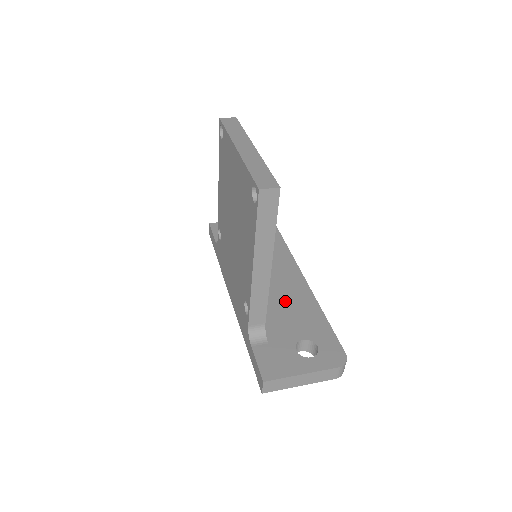
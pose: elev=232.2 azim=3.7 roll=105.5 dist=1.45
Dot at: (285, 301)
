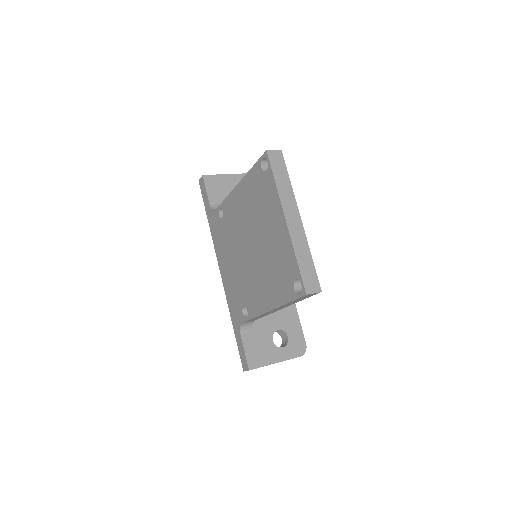
Dot at: occluded
